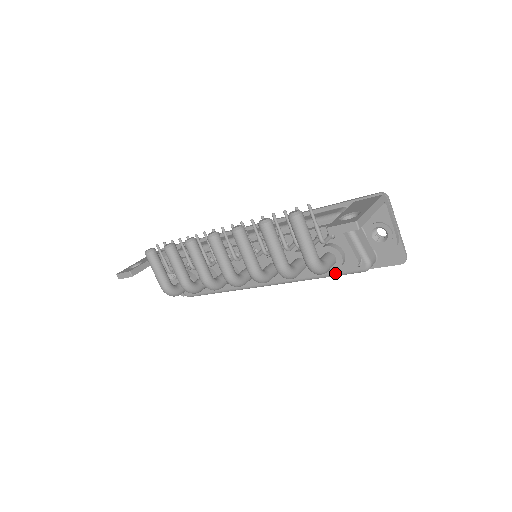
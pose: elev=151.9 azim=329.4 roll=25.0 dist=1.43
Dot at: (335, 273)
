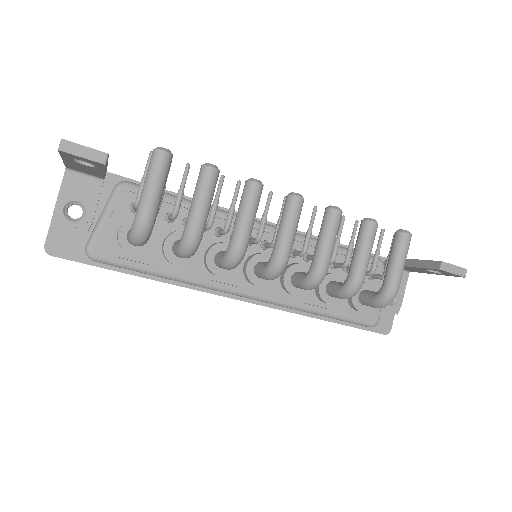
Dot at: (345, 316)
